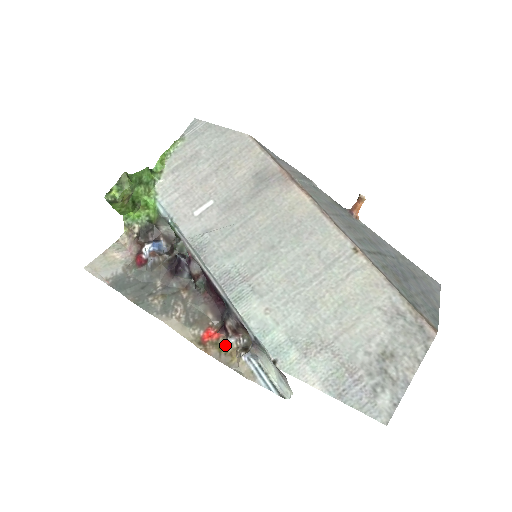
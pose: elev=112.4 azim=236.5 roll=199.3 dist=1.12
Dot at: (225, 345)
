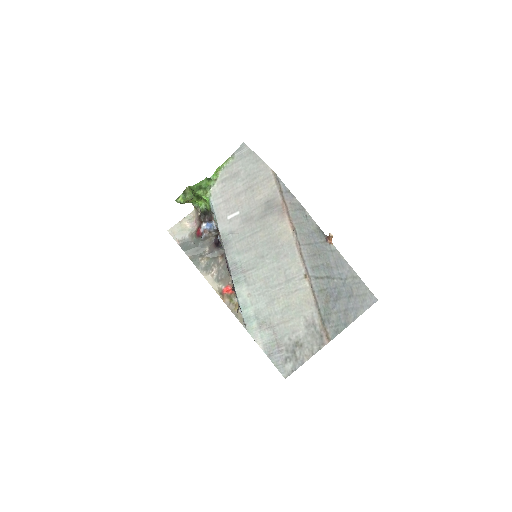
Dot at: (234, 298)
